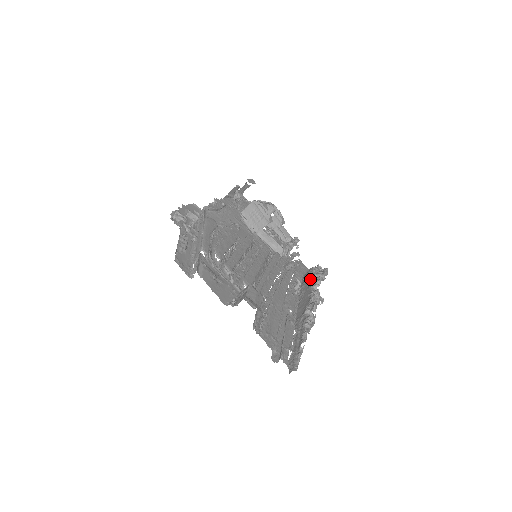
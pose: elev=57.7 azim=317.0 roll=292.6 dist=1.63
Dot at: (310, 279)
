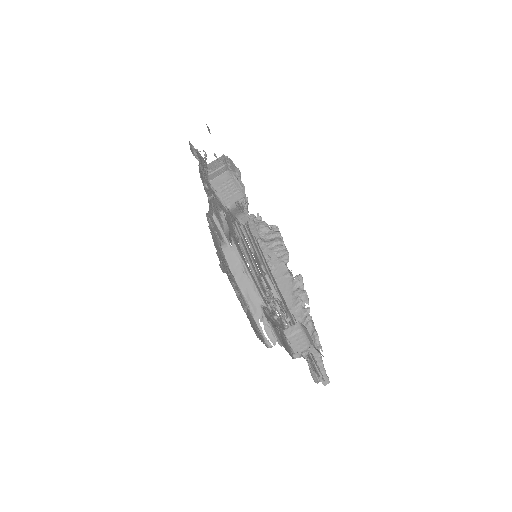
Dot at: (271, 246)
